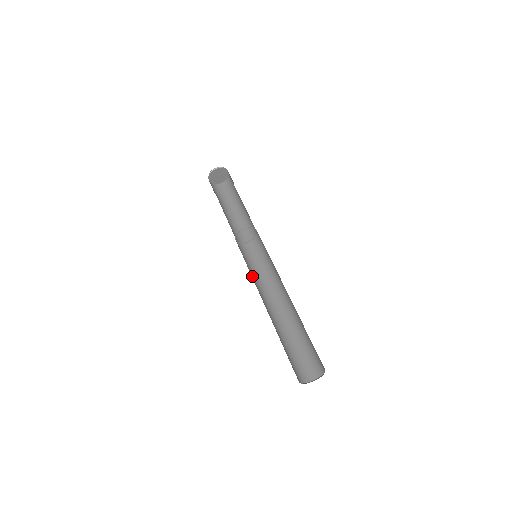
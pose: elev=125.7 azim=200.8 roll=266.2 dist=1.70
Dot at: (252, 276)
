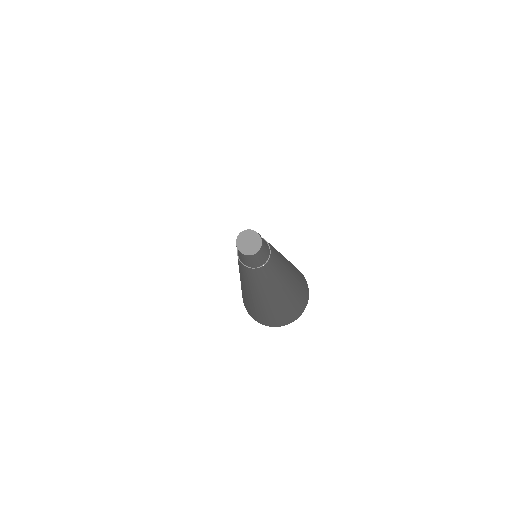
Dot at: (239, 266)
